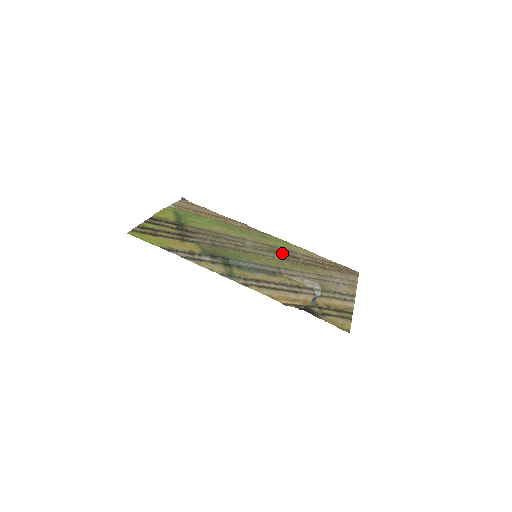
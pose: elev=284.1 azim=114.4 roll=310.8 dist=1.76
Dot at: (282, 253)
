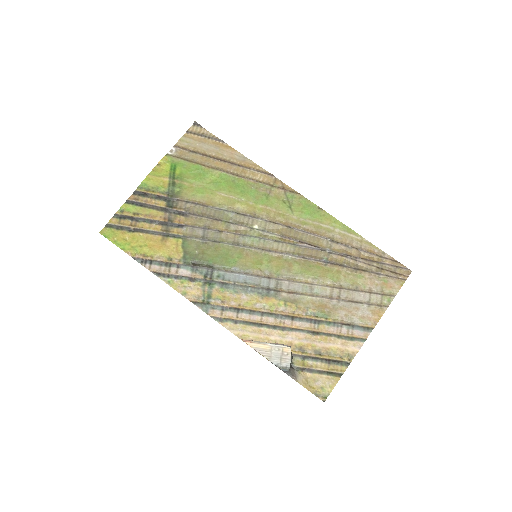
Dot at: (300, 242)
